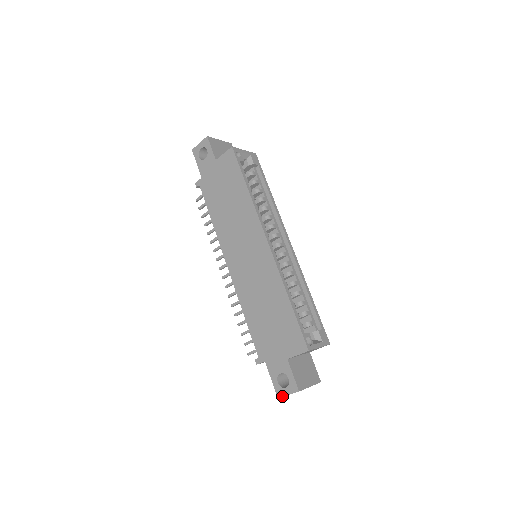
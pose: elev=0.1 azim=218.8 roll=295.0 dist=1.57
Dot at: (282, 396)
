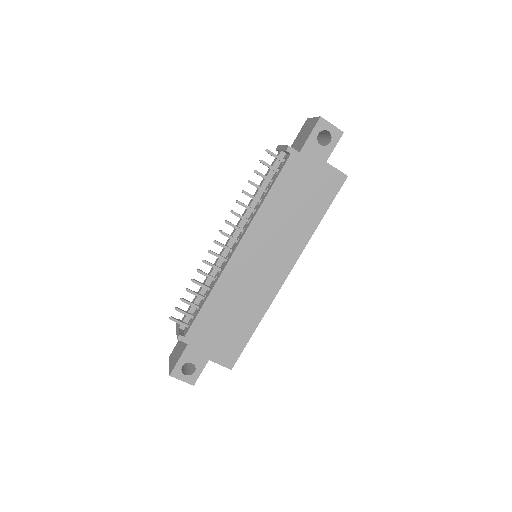
Dot at: (176, 377)
